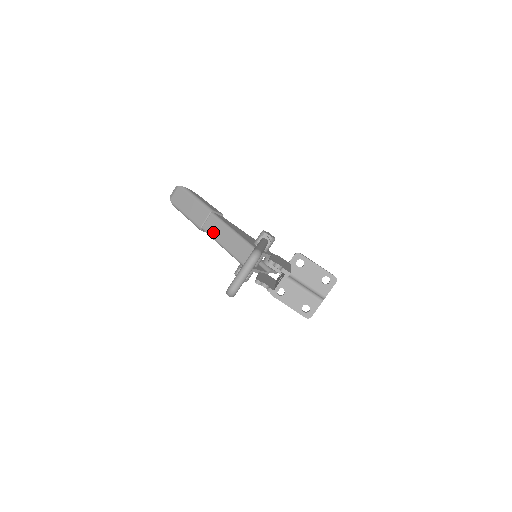
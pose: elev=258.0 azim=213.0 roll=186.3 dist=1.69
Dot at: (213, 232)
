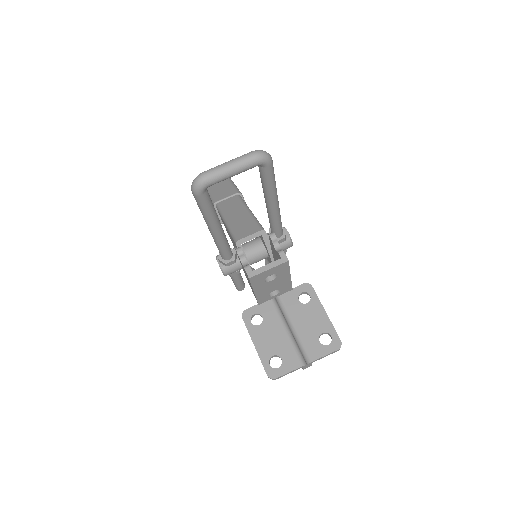
Dot at: (226, 207)
